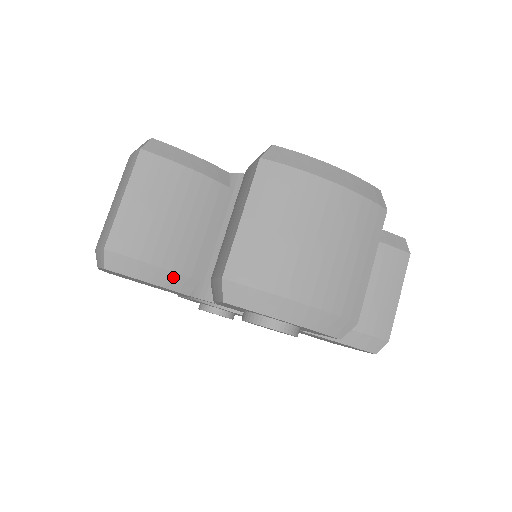
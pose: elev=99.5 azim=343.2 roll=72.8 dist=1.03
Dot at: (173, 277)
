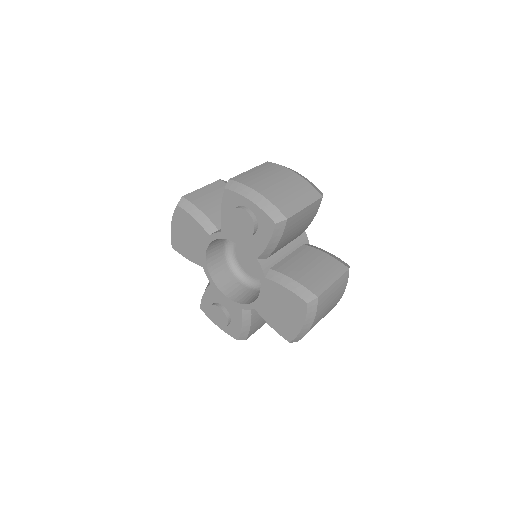
Dot at: (206, 220)
